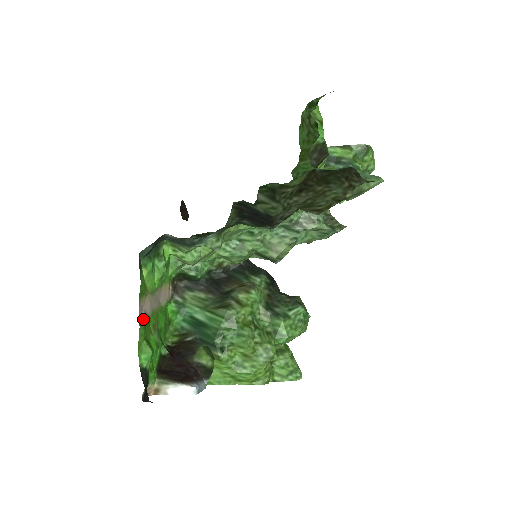
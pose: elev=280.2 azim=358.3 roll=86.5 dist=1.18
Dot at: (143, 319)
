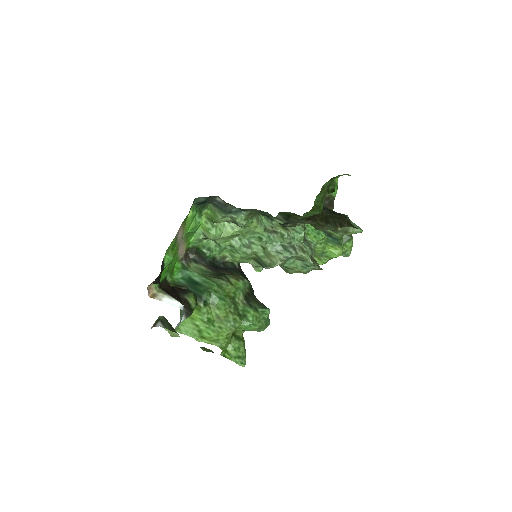
Dot at: (177, 237)
